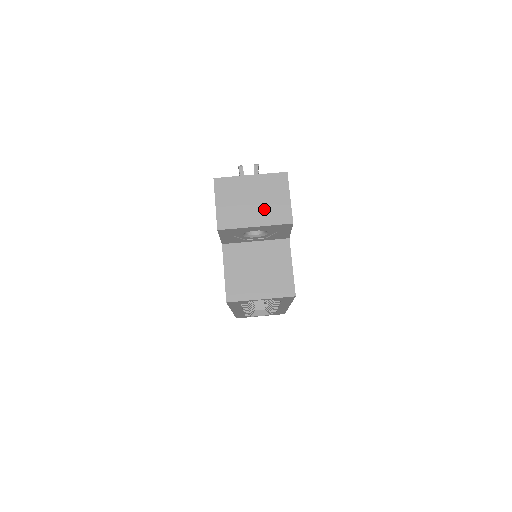
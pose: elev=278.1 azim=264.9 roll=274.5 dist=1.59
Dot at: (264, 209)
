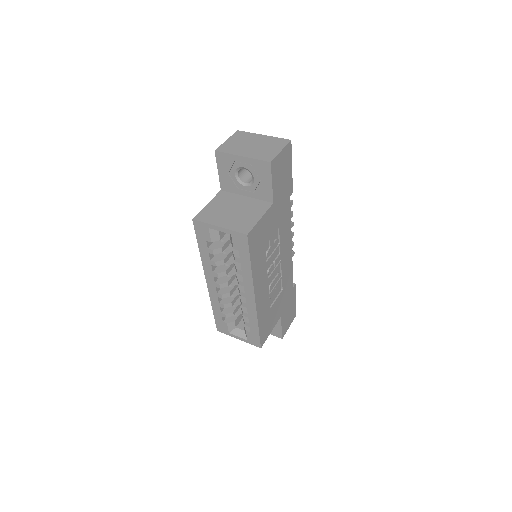
Dot at: (257, 151)
